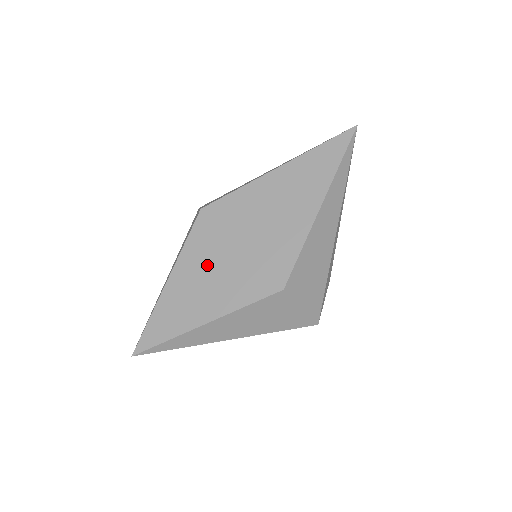
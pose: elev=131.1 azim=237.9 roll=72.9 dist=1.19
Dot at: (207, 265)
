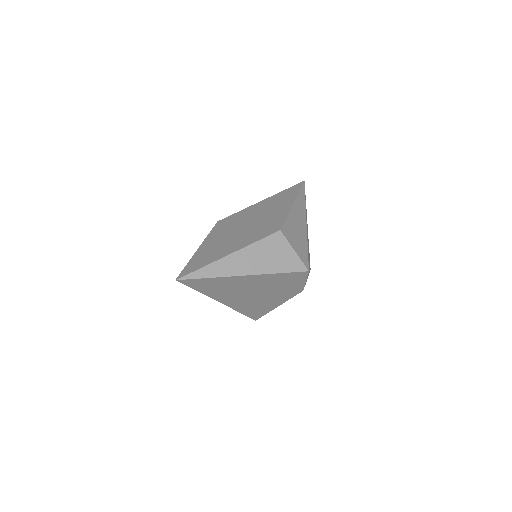
Dot at: (226, 236)
